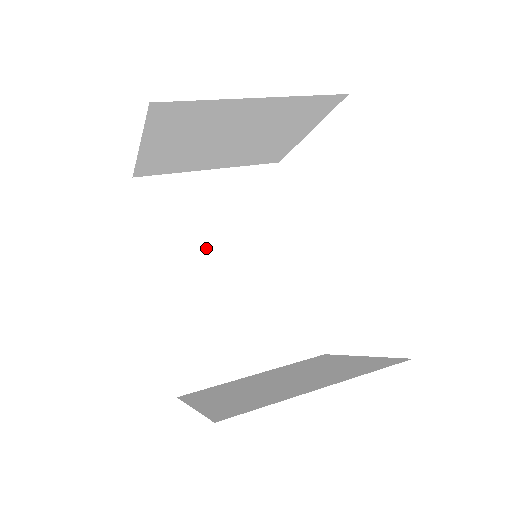
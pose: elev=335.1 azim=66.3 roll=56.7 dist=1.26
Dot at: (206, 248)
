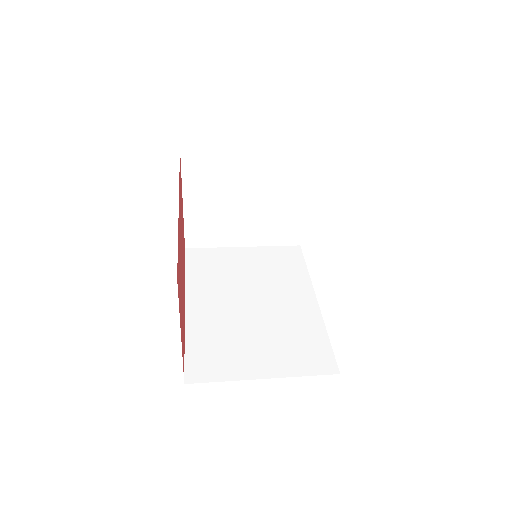
Dot at: (232, 288)
